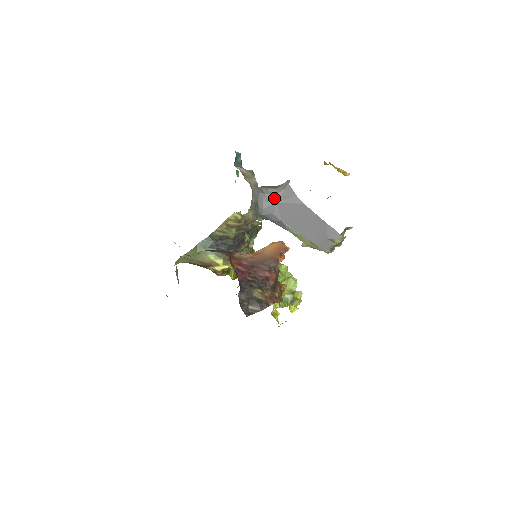
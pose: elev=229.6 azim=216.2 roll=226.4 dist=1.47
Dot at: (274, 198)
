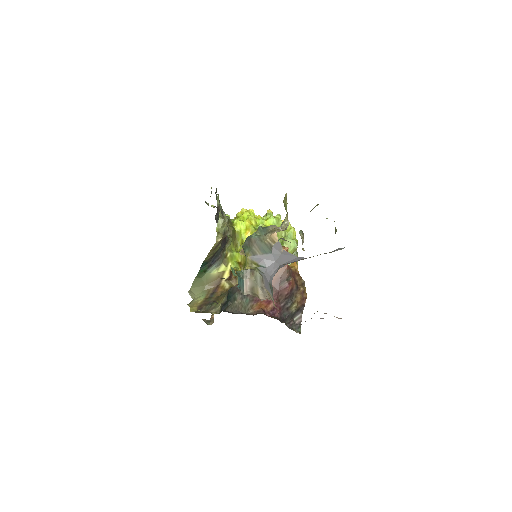
Dot at: (276, 264)
